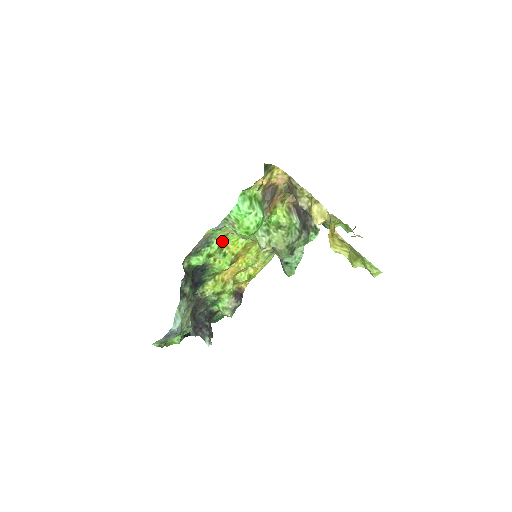
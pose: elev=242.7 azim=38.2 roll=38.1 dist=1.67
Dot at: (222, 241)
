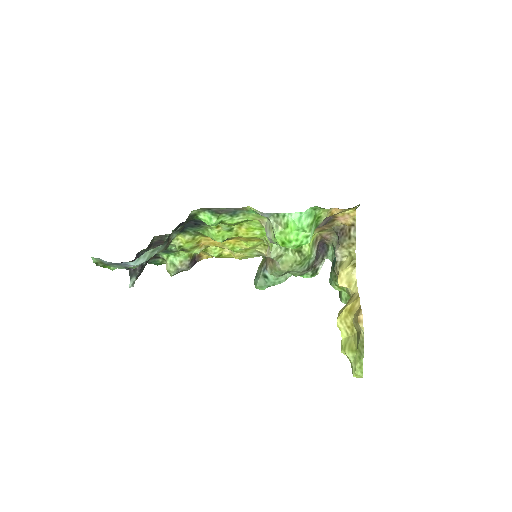
Dot at: (244, 220)
